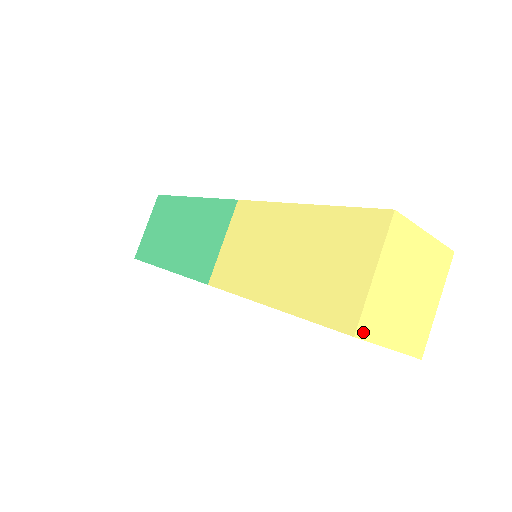
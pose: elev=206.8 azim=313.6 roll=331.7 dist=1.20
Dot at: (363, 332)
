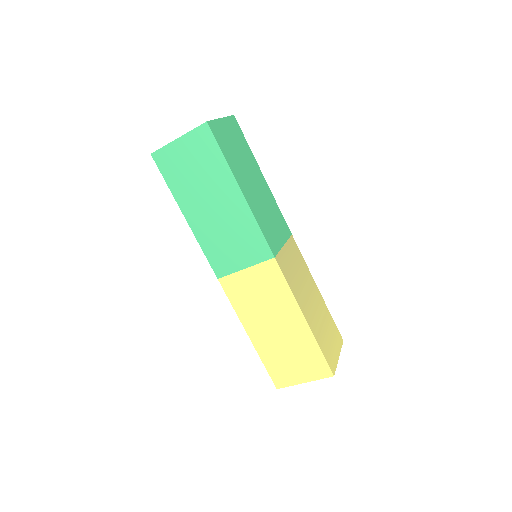
Dot at: occluded
